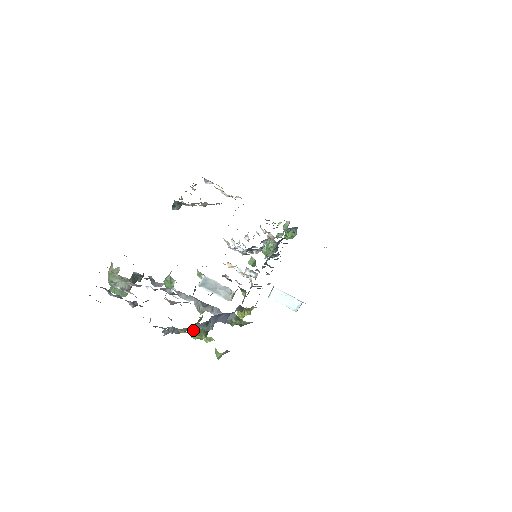
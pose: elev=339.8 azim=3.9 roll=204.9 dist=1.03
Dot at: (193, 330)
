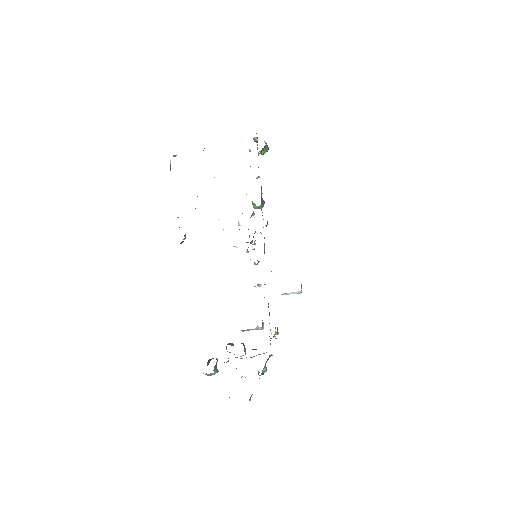
Dot at: (259, 372)
